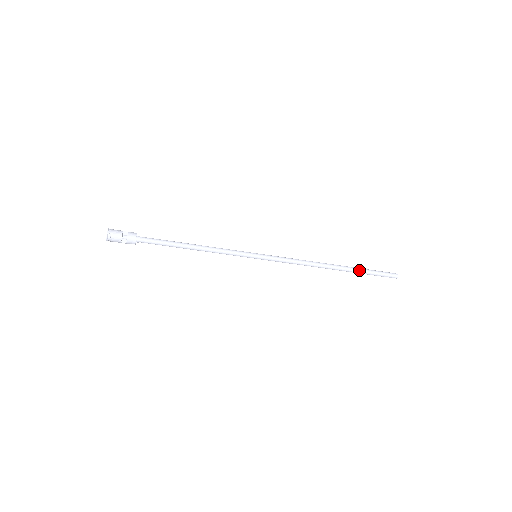
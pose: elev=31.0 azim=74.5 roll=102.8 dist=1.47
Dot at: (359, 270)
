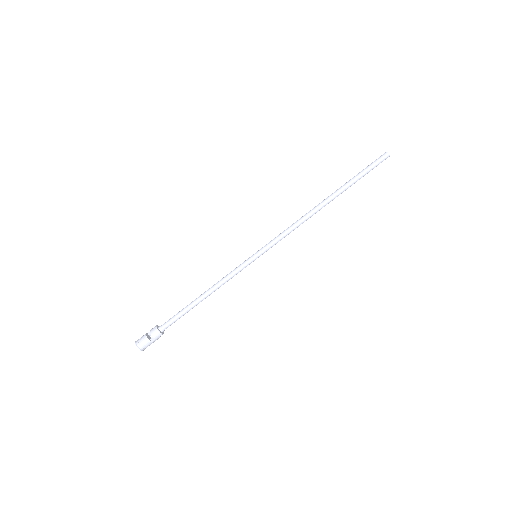
Dot at: (348, 183)
